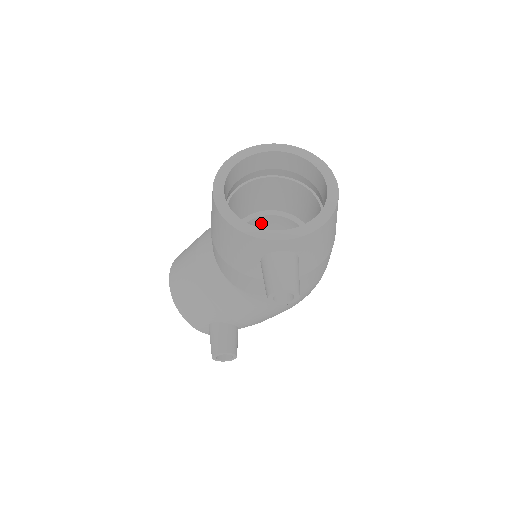
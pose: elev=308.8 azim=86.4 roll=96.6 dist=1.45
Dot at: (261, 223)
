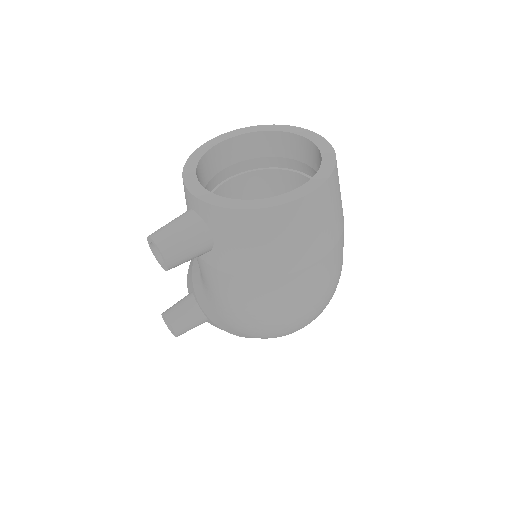
Dot at: occluded
